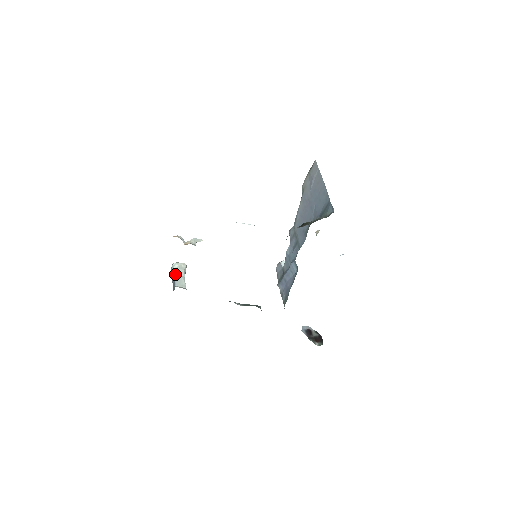
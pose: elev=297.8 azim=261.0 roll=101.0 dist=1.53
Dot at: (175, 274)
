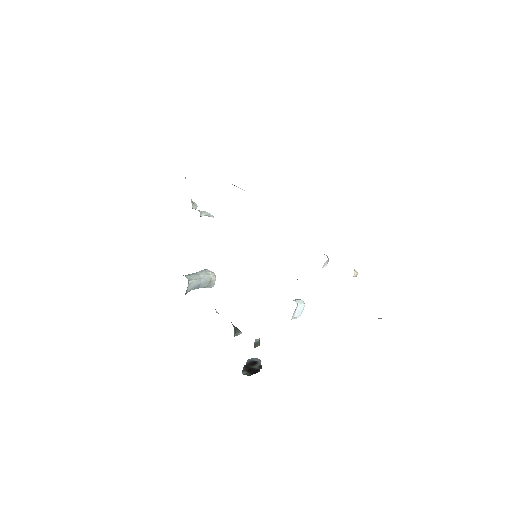
Dot at: (196, 272)
